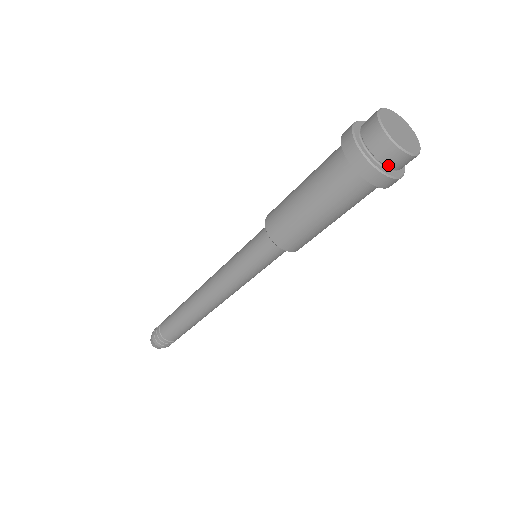
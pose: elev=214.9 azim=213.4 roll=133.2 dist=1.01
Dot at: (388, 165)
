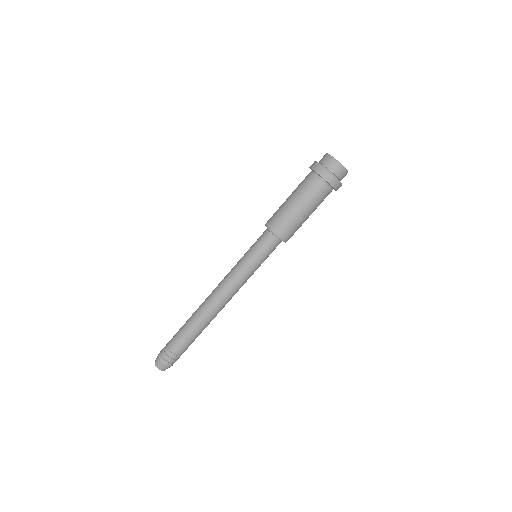
Dot at: (339, 177)
